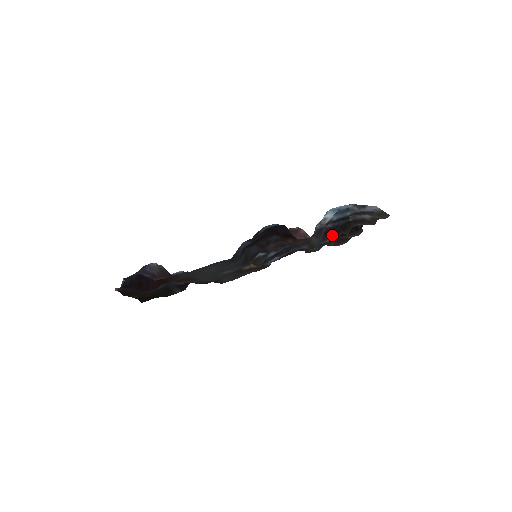
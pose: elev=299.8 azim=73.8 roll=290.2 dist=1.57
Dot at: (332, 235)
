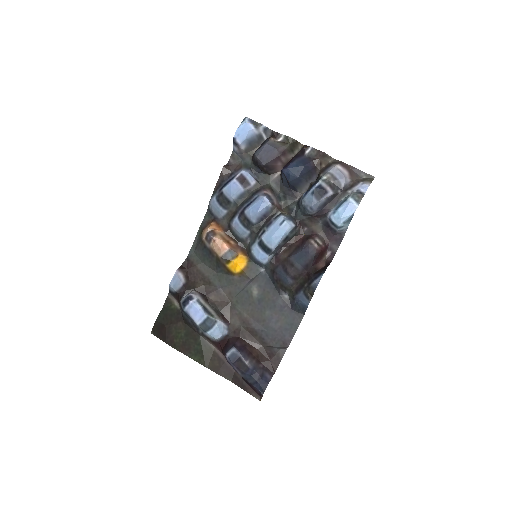
Dot at: occluded
